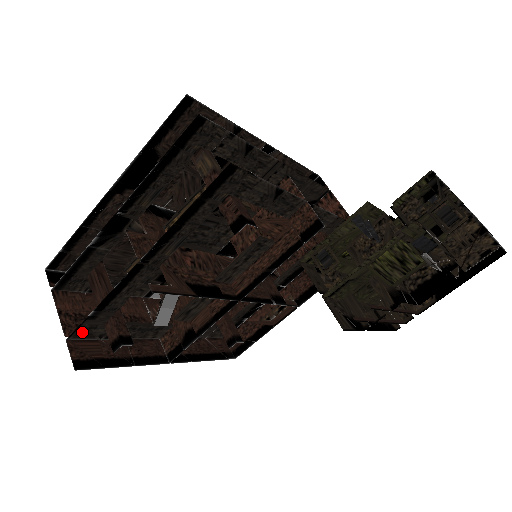
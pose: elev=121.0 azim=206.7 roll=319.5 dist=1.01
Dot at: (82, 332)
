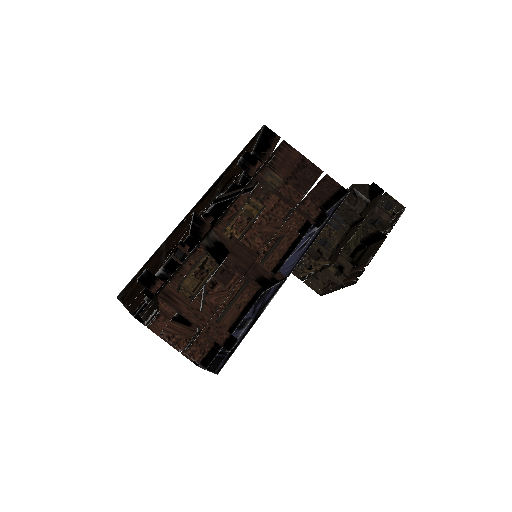
Dot at: occluded
